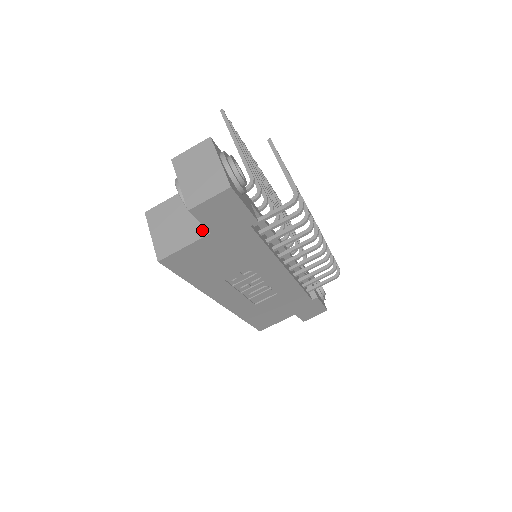
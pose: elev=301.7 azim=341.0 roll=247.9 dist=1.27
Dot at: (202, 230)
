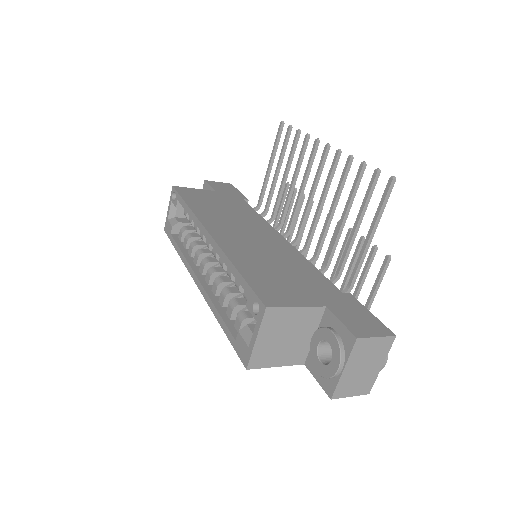
Dot at: (300, 358)
